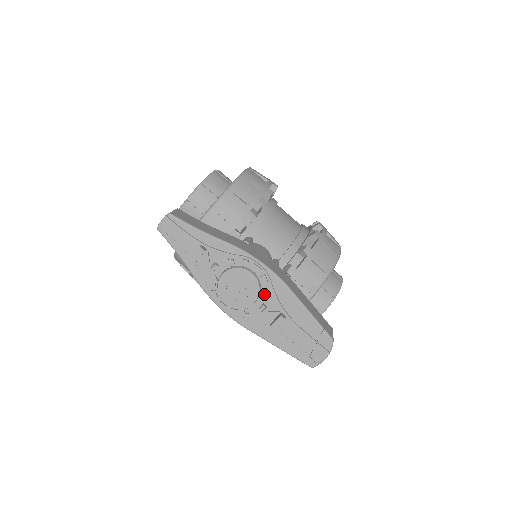
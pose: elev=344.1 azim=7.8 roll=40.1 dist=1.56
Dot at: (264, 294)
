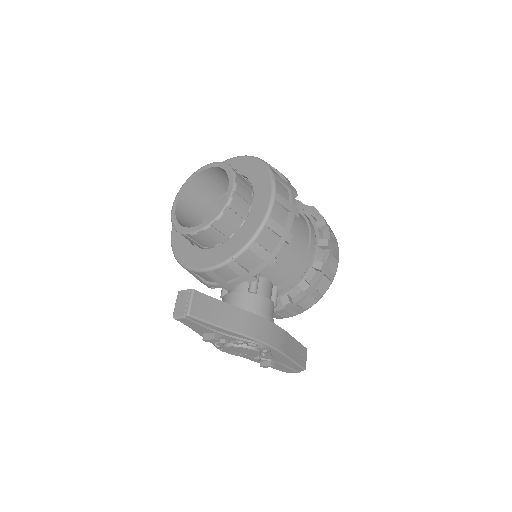
Dot at: (262, 355)
